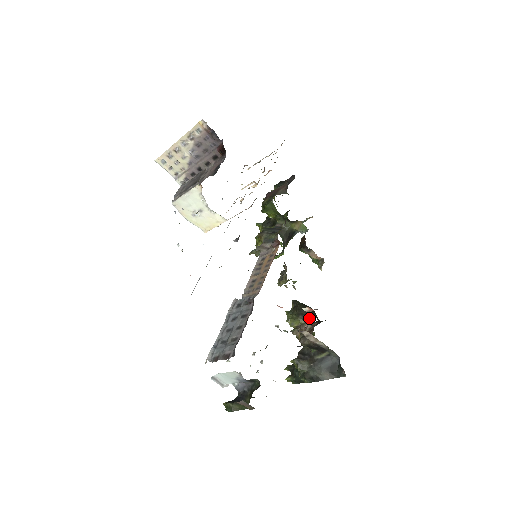
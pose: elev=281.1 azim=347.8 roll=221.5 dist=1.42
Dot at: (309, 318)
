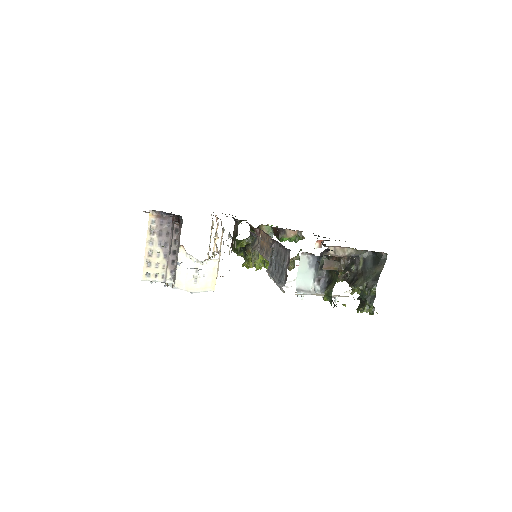
Dot at: occluded
